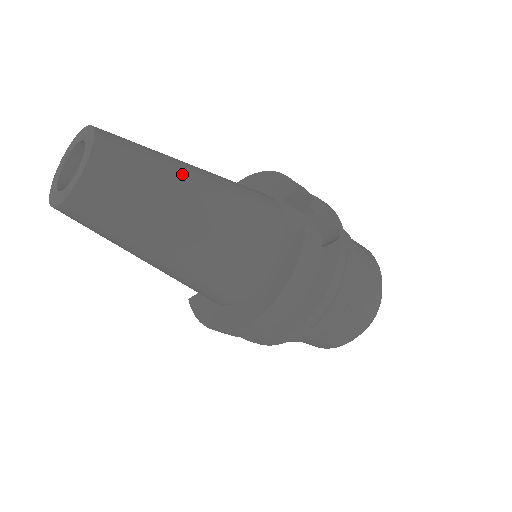
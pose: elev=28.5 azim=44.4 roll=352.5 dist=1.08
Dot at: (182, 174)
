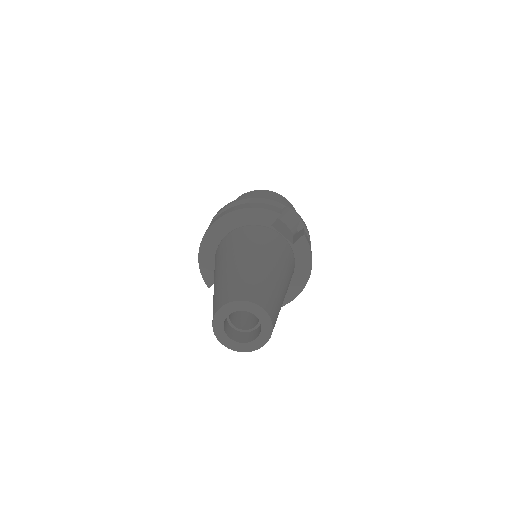
Dot at: (270, 273)
